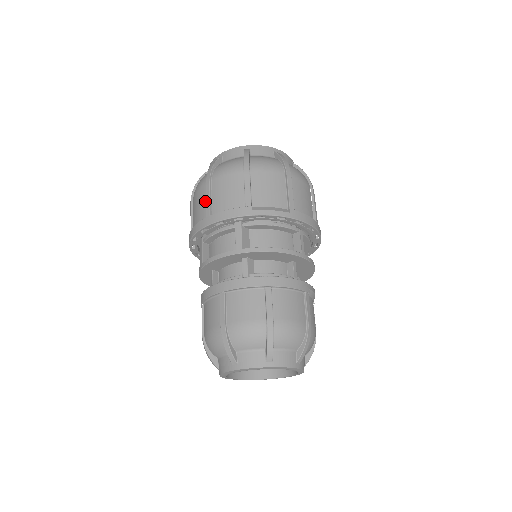
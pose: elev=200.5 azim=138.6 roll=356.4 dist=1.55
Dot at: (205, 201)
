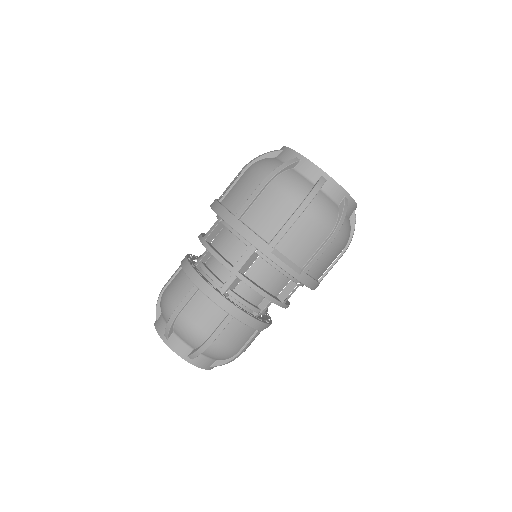
Dot at: (247, 197)
